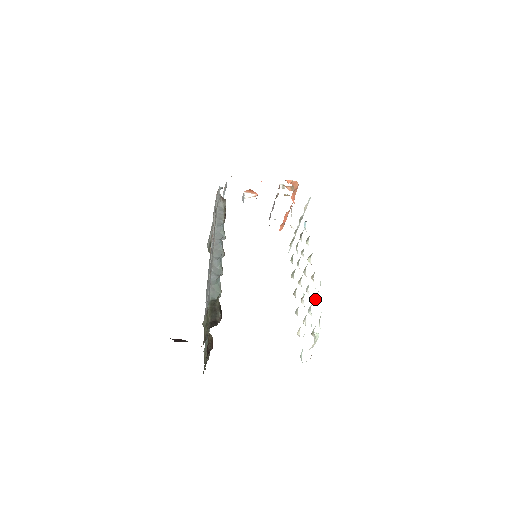
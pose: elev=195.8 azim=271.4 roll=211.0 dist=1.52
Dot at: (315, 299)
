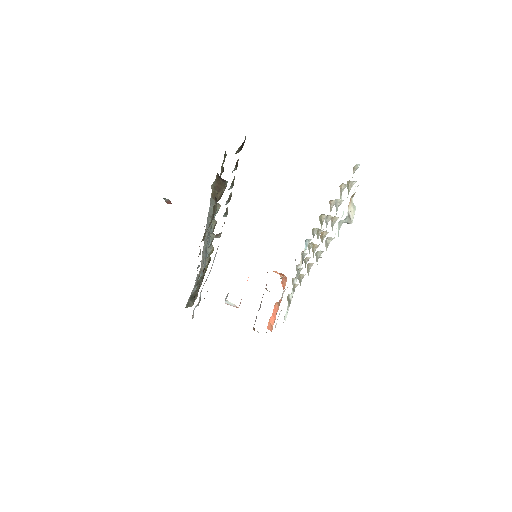
Dot at: (340, 194)
